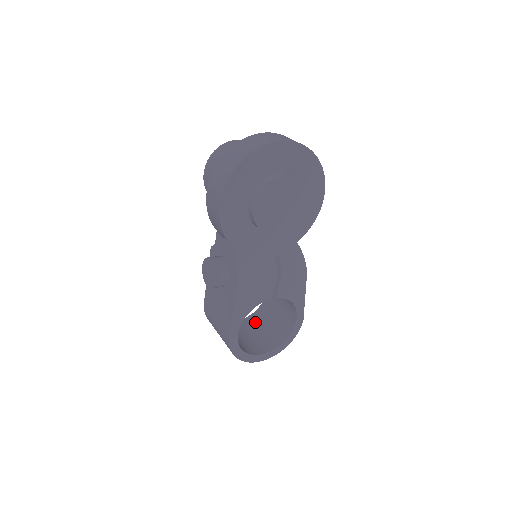
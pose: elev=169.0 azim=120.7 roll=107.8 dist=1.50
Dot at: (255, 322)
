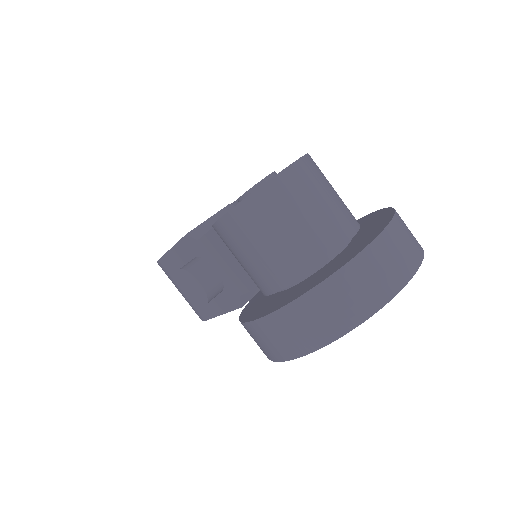
Dot at: occluded
